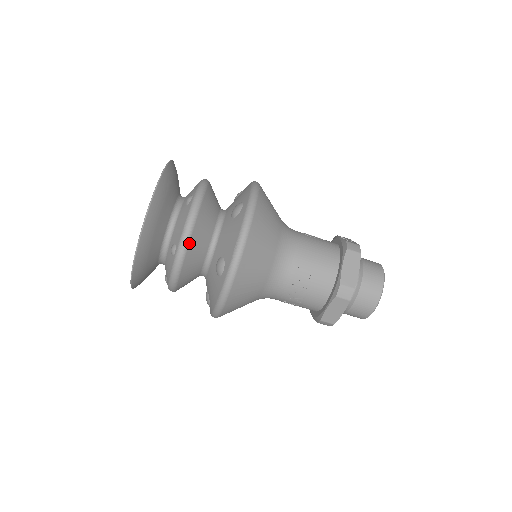
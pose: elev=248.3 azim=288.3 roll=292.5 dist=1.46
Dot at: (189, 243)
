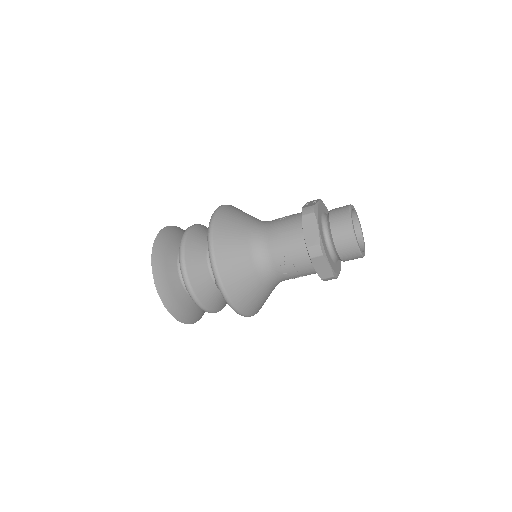
Dot at: (190, 281)
